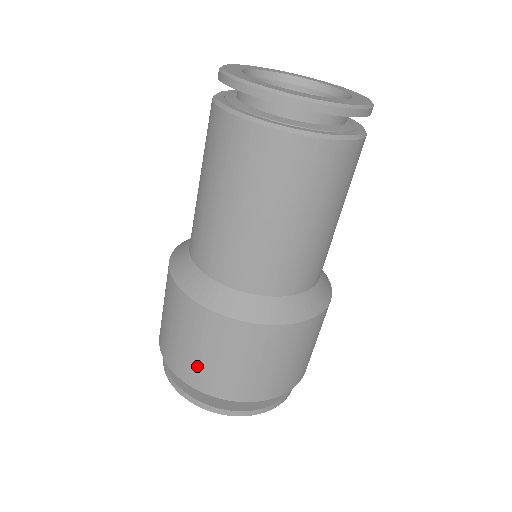
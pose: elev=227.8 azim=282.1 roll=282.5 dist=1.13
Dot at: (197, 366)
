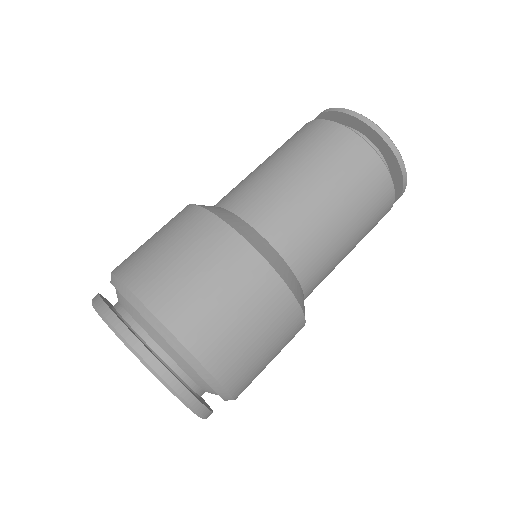
Dot at: (153, 264)
